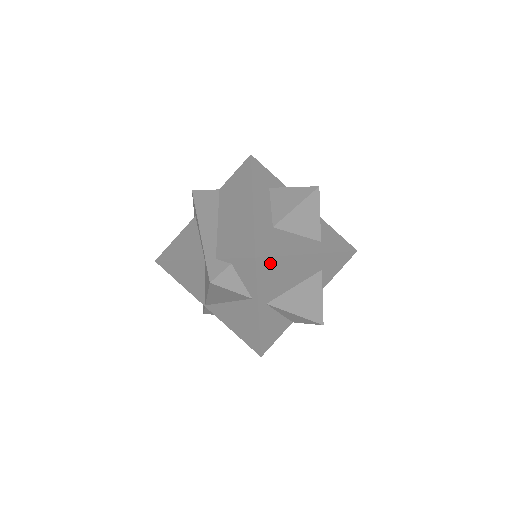
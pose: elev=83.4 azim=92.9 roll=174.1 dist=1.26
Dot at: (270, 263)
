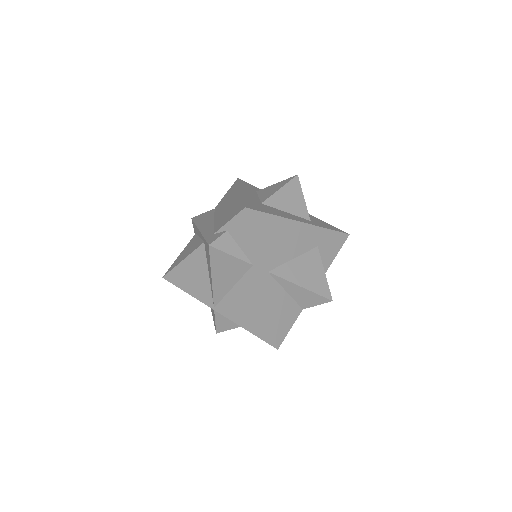
Dot at: (261, 219)
